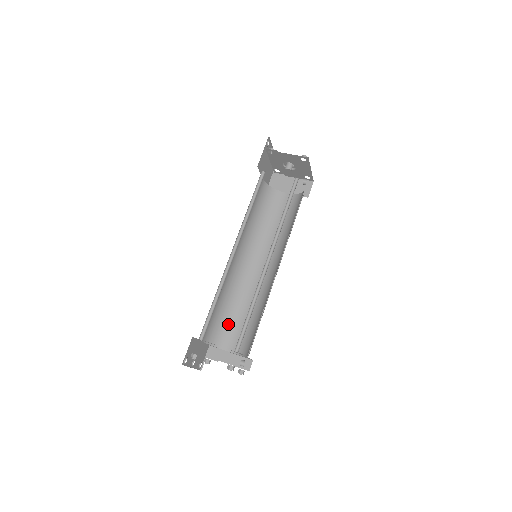
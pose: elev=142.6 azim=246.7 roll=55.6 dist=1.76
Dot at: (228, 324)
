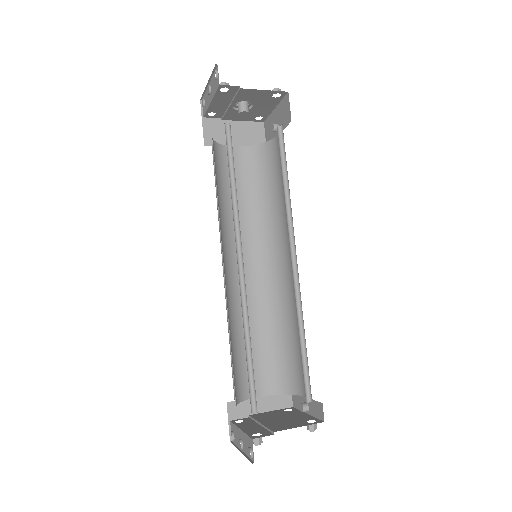
Dot at: (242, 362)
